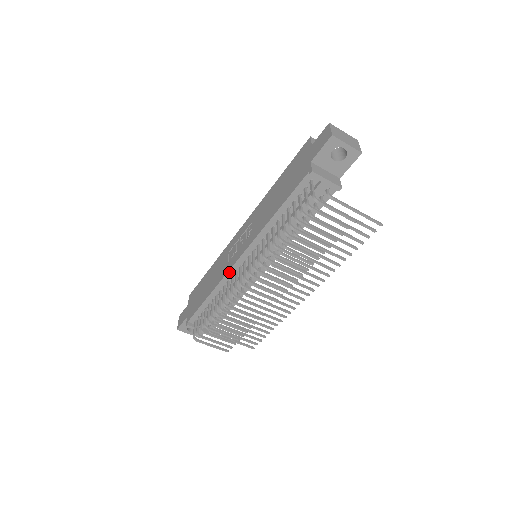
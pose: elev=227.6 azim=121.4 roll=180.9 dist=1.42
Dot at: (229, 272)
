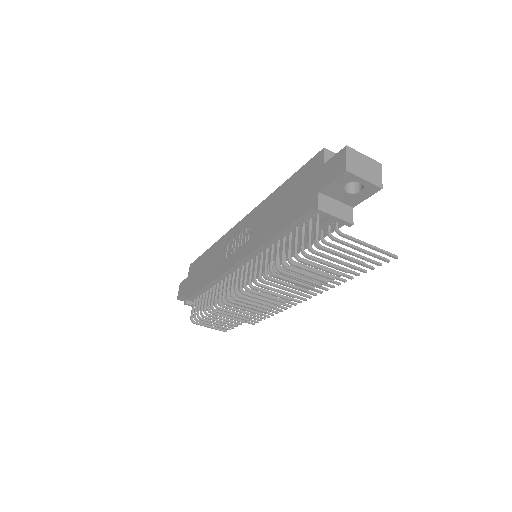
Dot at: (226, 272)
